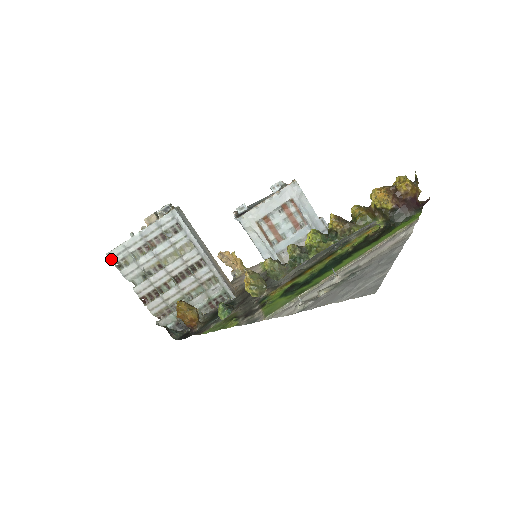
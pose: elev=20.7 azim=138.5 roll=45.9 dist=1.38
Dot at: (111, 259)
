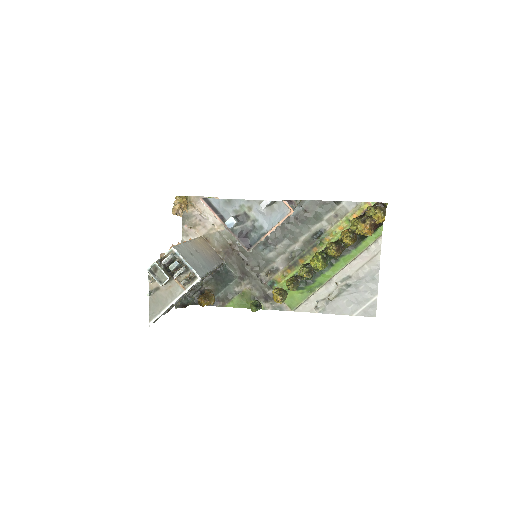
Dot at: occluded
